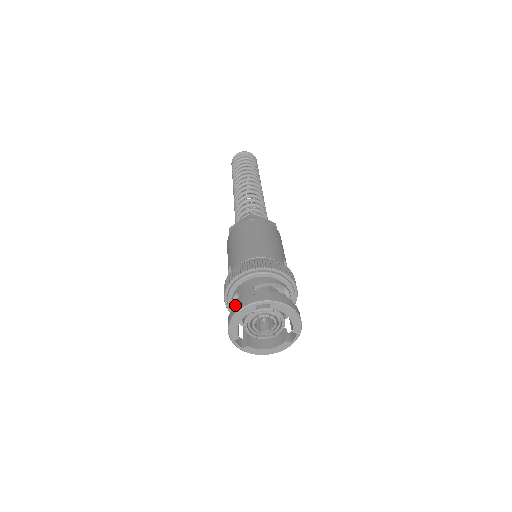
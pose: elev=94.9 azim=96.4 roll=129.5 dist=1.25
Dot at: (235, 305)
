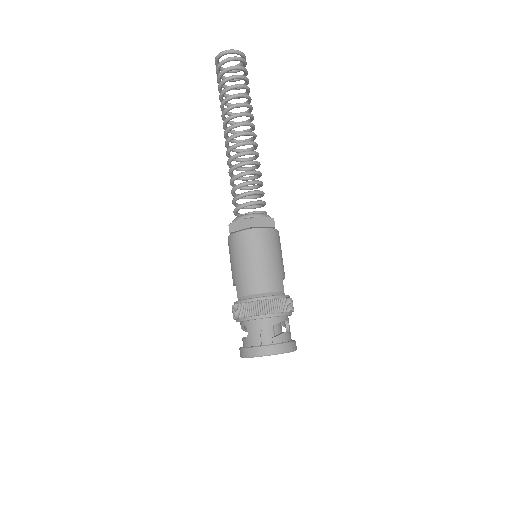
Dot at: (246, 349)
